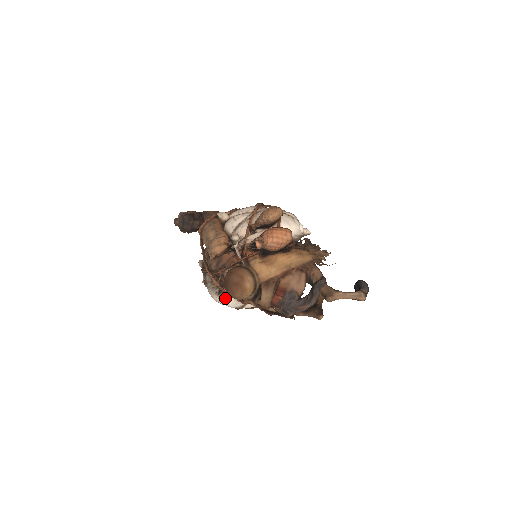
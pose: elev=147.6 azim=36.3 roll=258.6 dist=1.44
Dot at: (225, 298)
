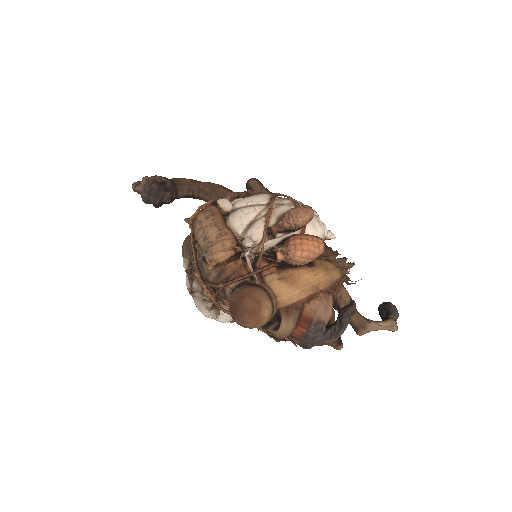
Dot at: occluded
